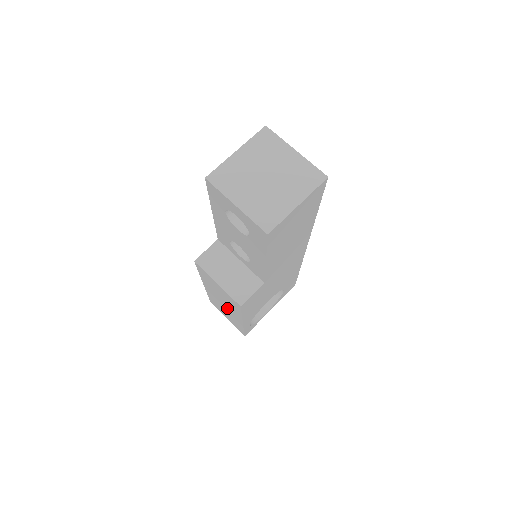
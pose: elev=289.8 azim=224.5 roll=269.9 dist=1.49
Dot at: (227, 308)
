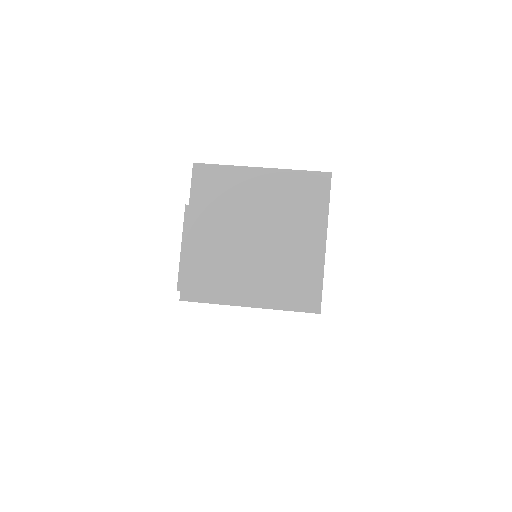
Dot at: occluded
